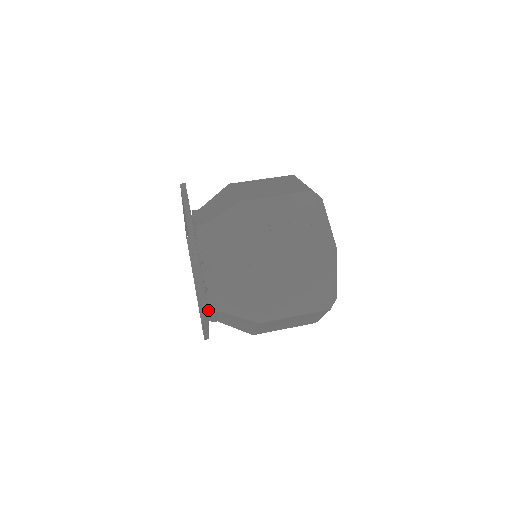
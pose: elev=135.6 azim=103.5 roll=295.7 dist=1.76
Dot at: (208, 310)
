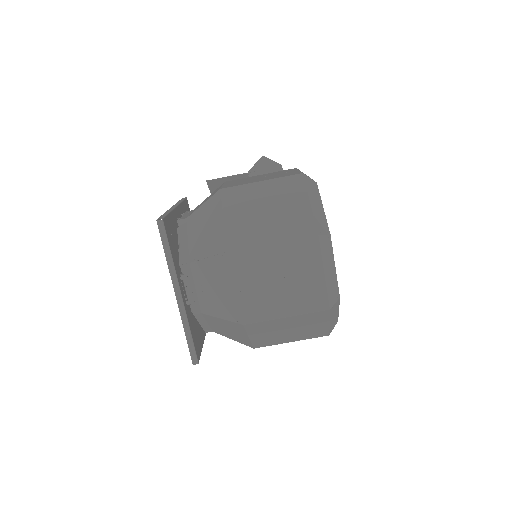
Dot at: (197, 362)
